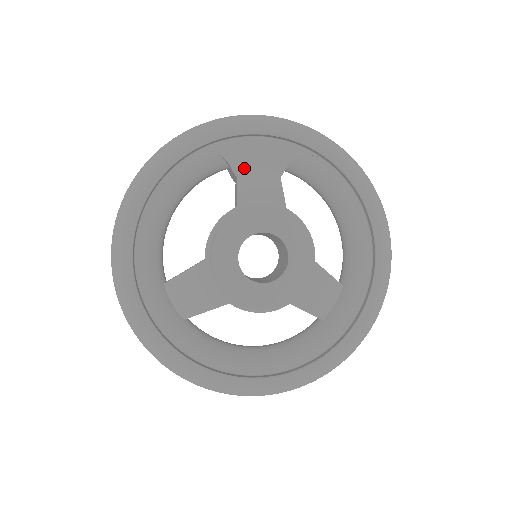
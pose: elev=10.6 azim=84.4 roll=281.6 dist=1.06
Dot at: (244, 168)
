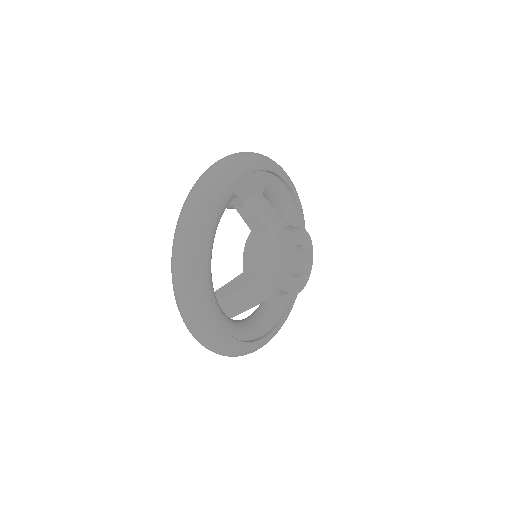
Dot at: (247, 198)
